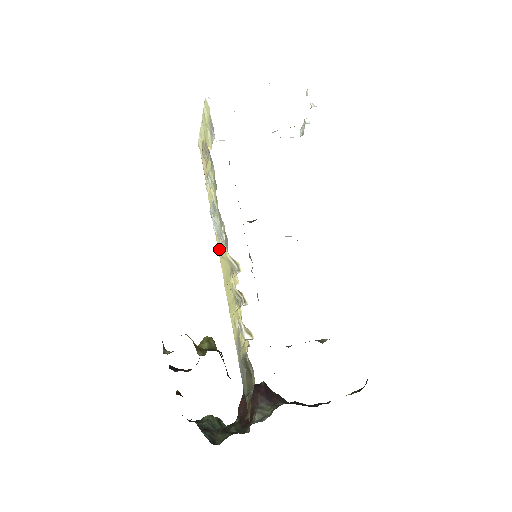
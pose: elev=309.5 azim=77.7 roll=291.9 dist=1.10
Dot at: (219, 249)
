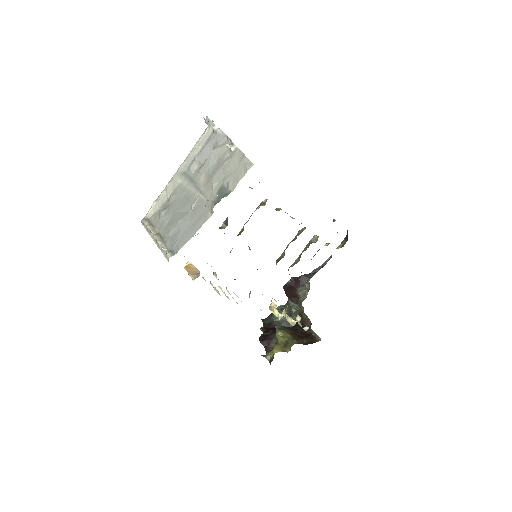
Dot at: occluded
